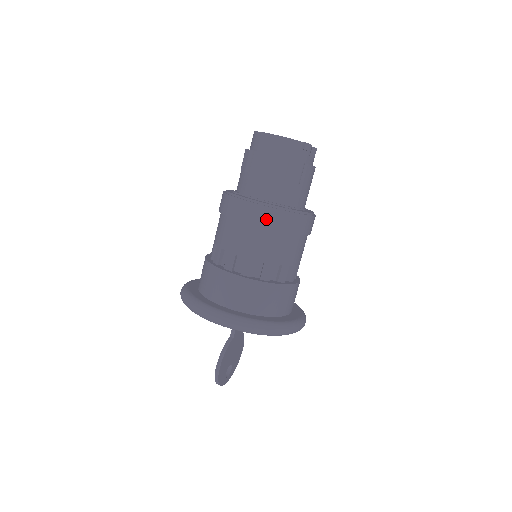
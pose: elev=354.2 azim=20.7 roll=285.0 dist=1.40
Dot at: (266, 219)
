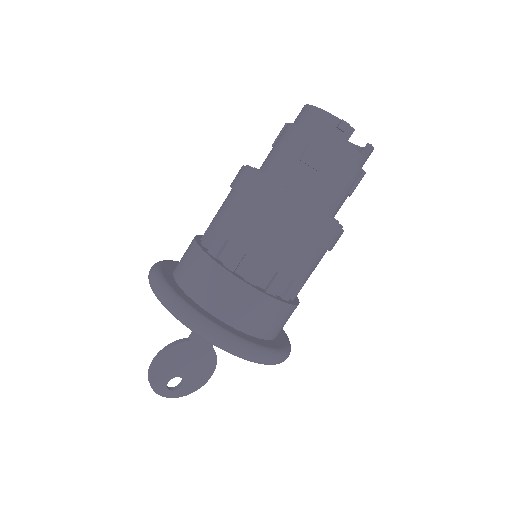
Dot at: (255, 192)
